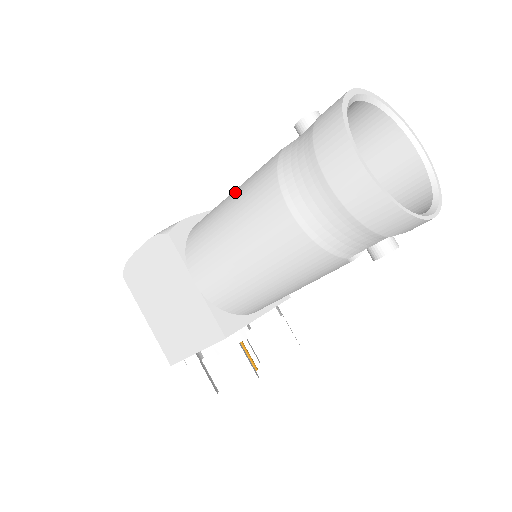
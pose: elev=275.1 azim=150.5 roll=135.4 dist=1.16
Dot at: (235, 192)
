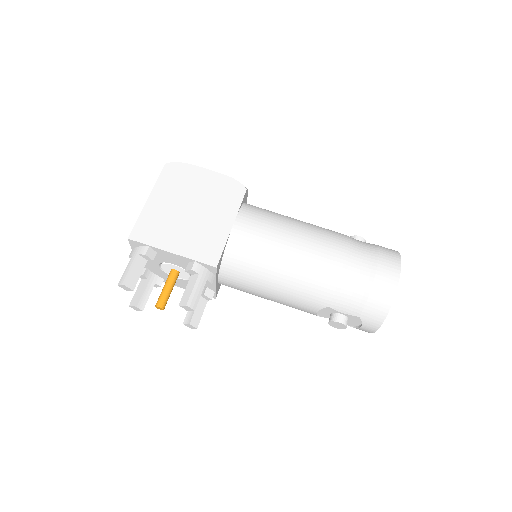
Dot at: (302, 221)
